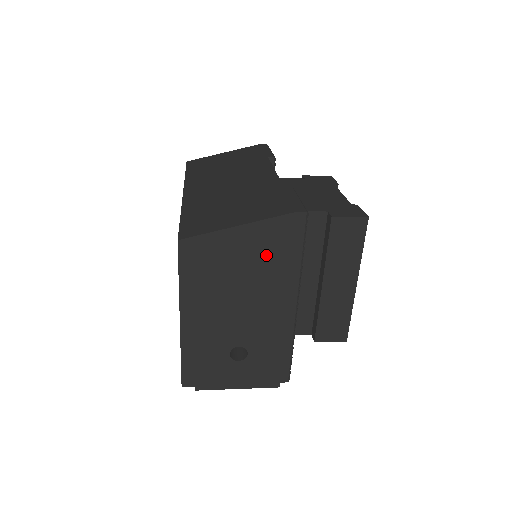
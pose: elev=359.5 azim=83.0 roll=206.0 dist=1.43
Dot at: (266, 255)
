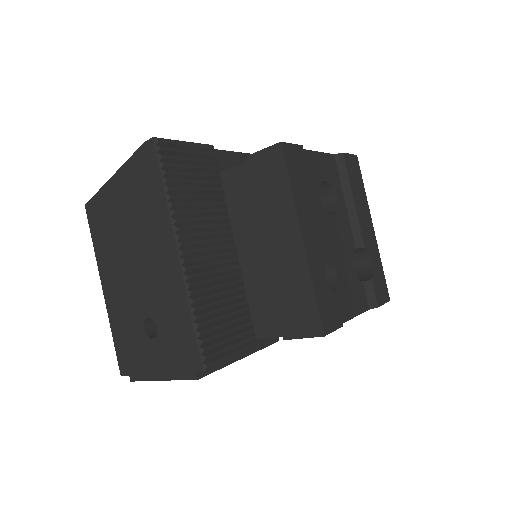
Dot at: (138, 198)
